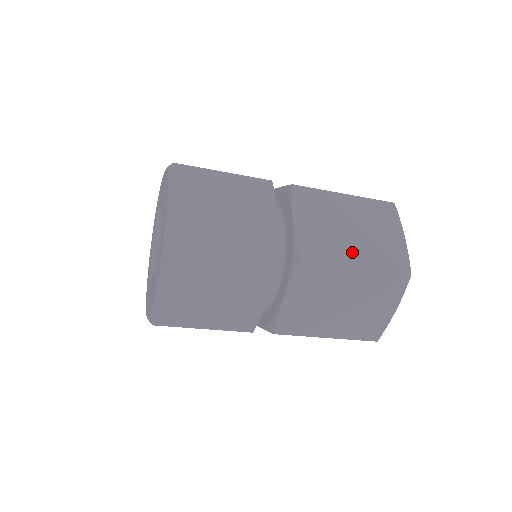
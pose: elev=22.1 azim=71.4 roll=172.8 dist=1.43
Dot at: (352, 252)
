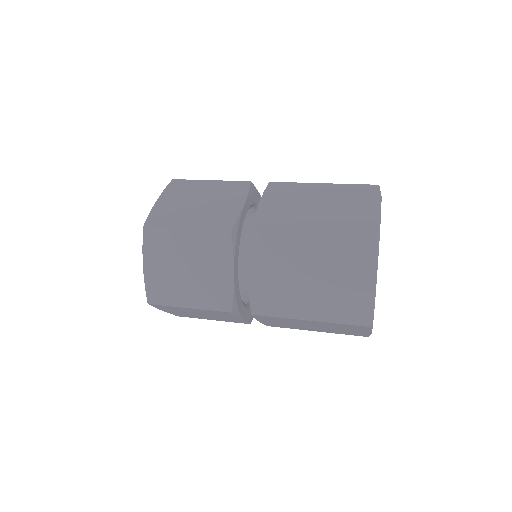
Dot at: (310, 224)
